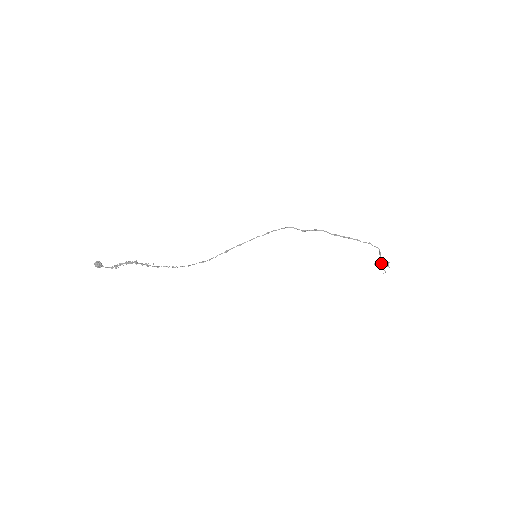
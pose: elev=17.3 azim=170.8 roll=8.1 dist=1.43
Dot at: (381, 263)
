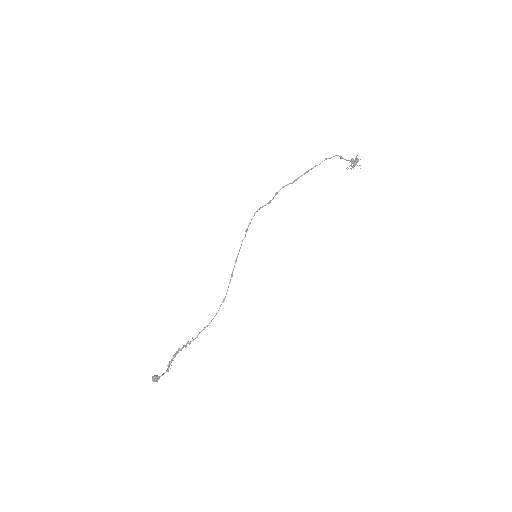
Dot at: (351, 163)
